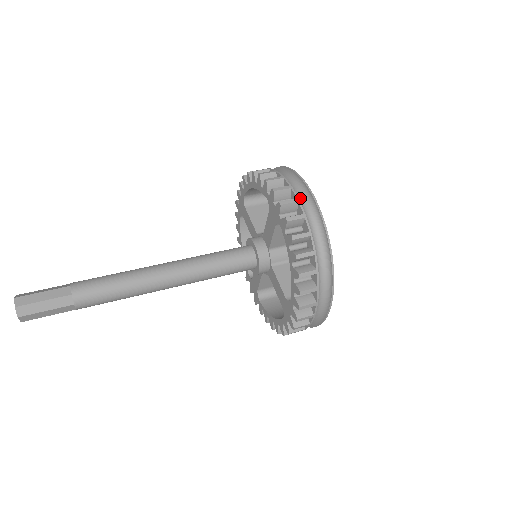
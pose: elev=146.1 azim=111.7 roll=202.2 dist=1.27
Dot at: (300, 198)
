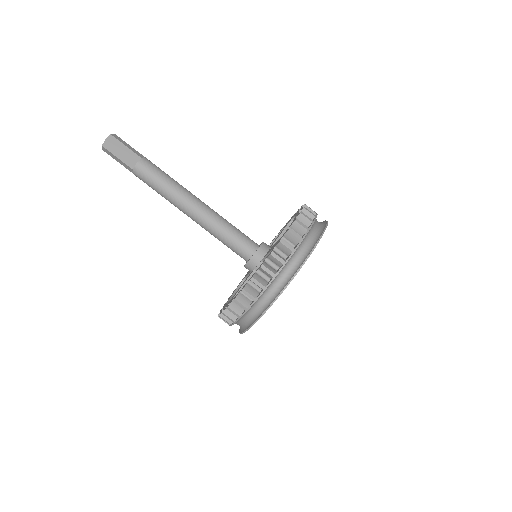
Dot at: (300, 252)
